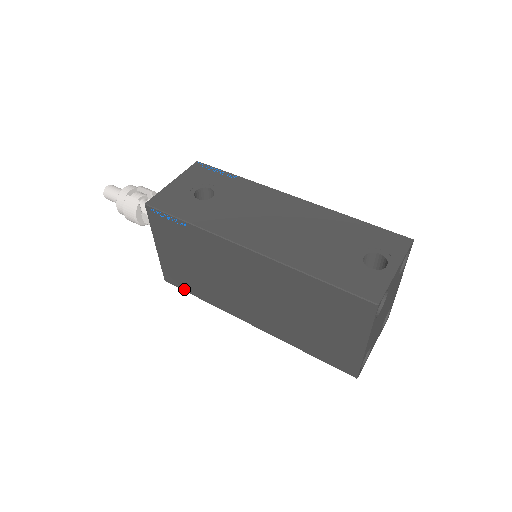
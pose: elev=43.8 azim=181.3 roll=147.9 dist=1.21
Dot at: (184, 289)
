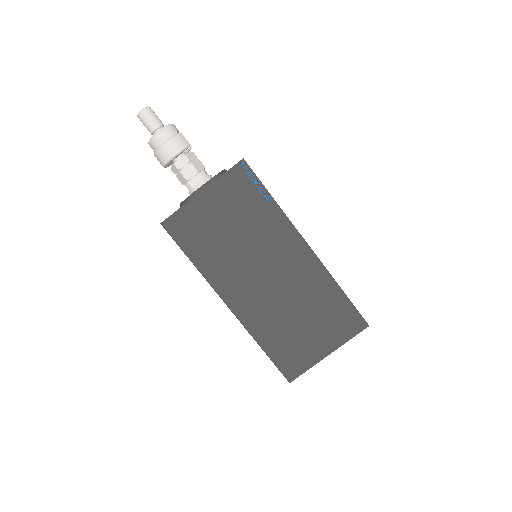
Dot at: (180, 242)
